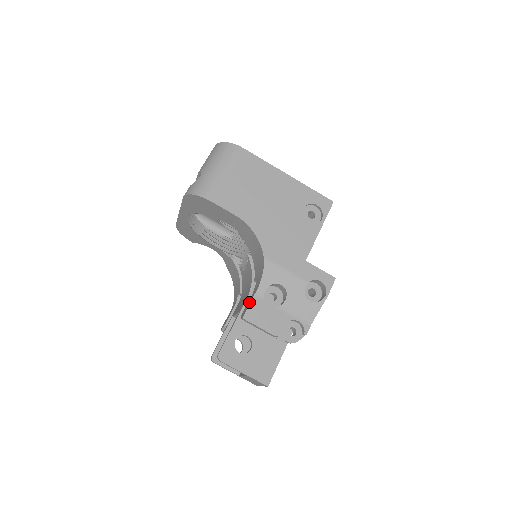
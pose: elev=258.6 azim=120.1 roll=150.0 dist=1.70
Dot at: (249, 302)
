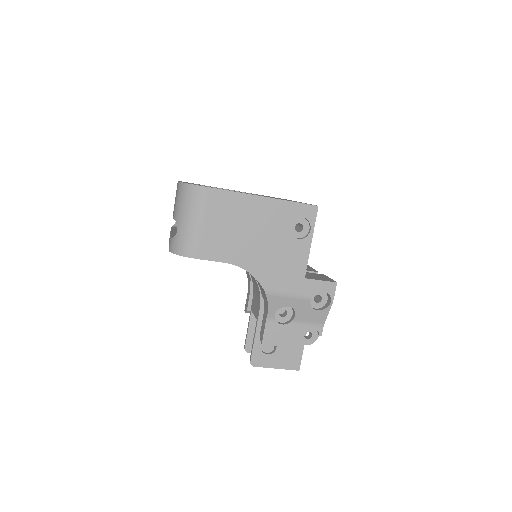
Dot at: (263, 326)
